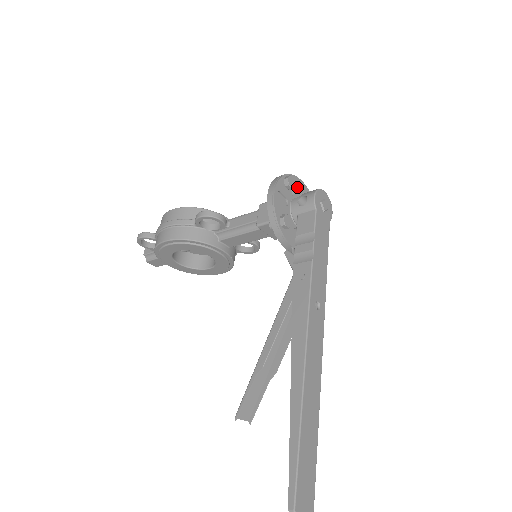
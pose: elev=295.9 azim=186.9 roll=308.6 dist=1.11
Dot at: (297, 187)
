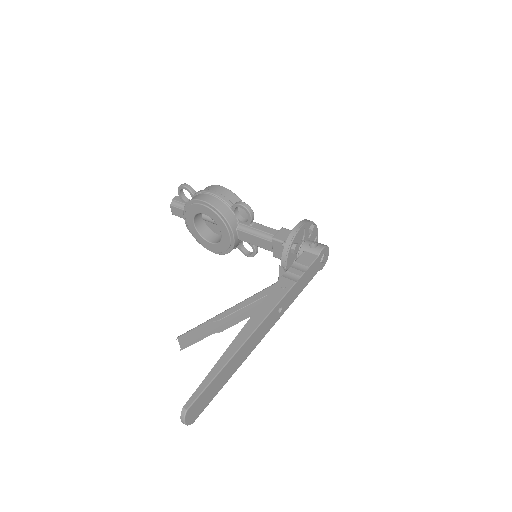
Dot at: (314, 236)
